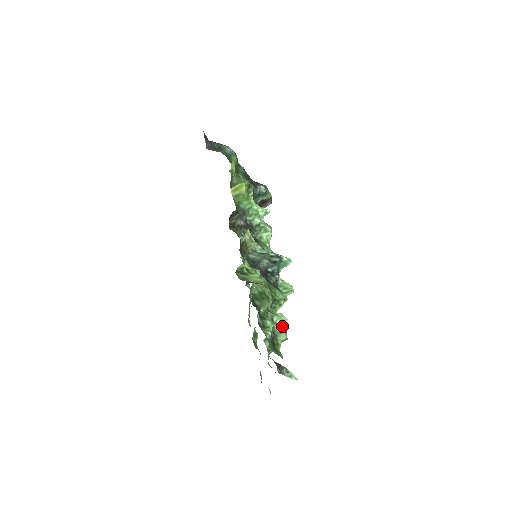
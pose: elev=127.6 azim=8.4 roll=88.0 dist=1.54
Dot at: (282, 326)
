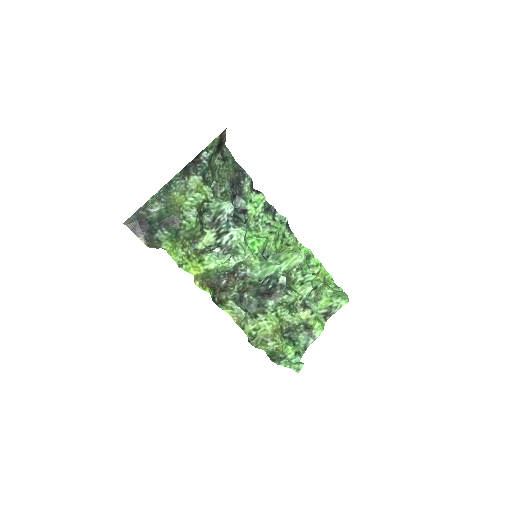
Dot at: (306, 315)
